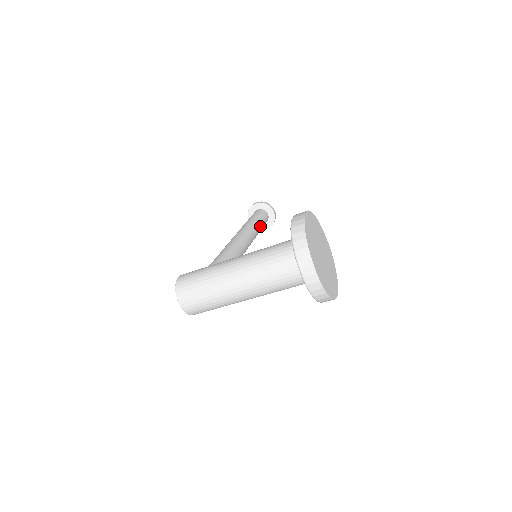
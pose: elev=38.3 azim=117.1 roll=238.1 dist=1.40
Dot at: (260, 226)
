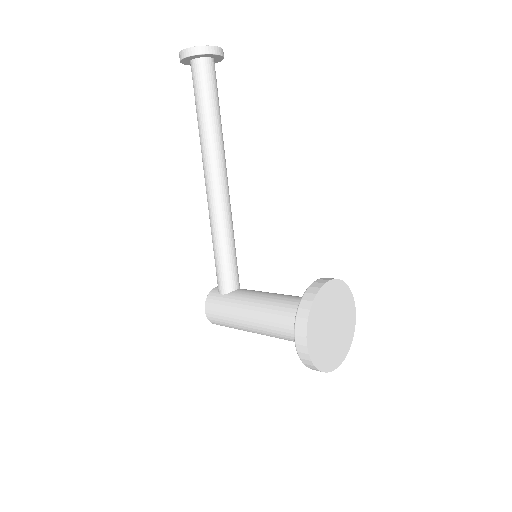
Dot at: (218, 114)
